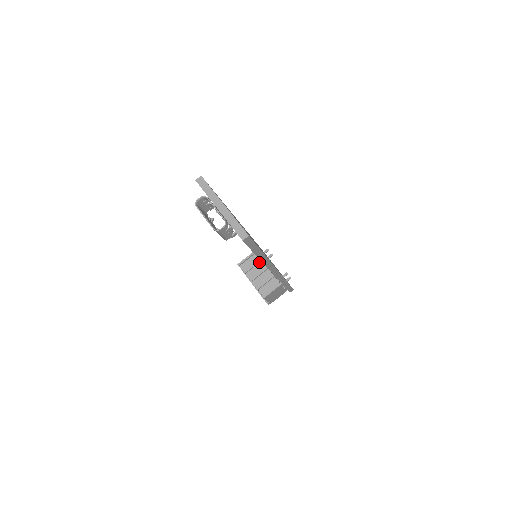
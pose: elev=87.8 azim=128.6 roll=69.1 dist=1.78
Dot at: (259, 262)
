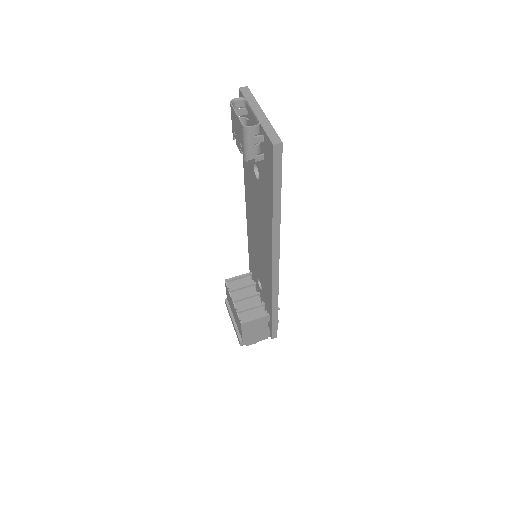
Dot at: (250, 285)
